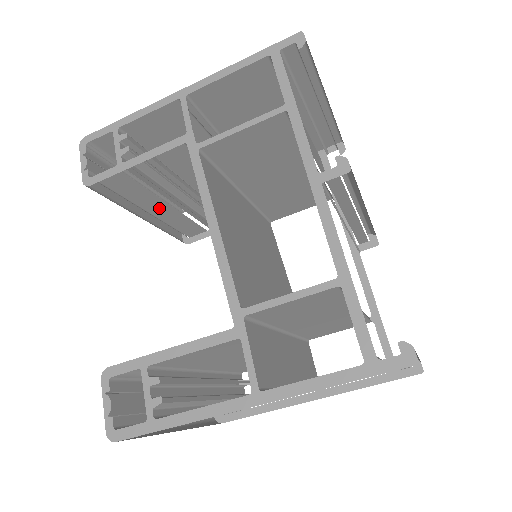
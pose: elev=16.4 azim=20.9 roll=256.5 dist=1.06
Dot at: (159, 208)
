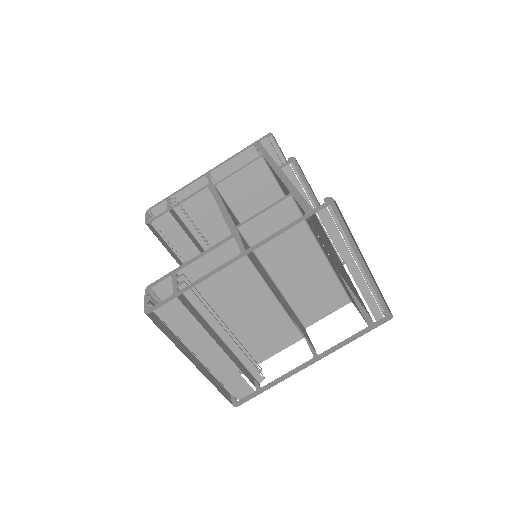
Dot at: occluded
